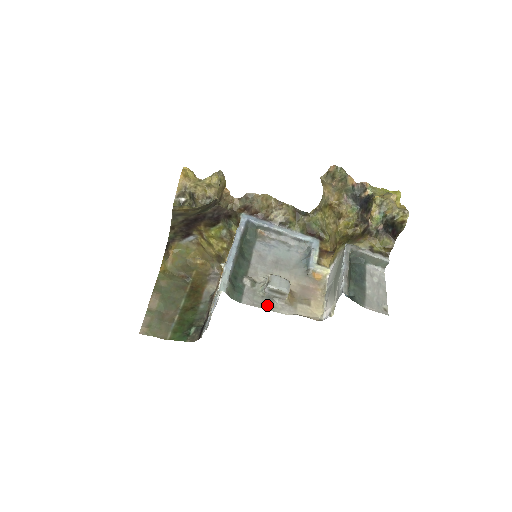
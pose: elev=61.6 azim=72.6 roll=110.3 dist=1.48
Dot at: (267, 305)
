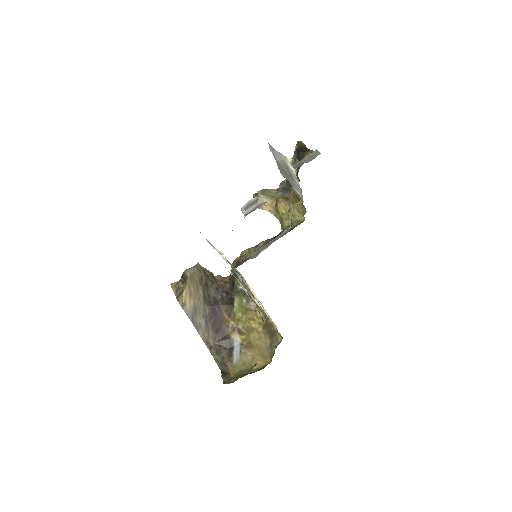
Dot at: occluded
